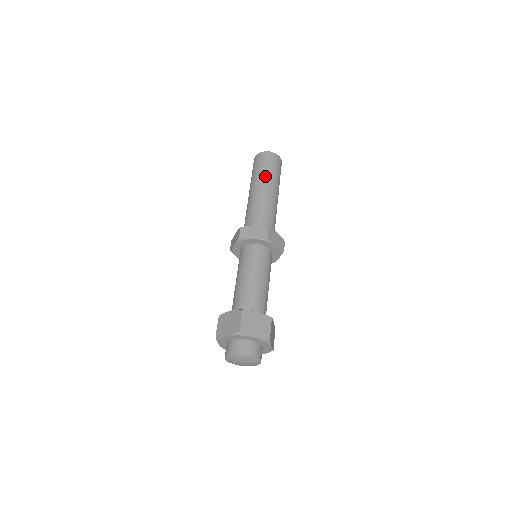
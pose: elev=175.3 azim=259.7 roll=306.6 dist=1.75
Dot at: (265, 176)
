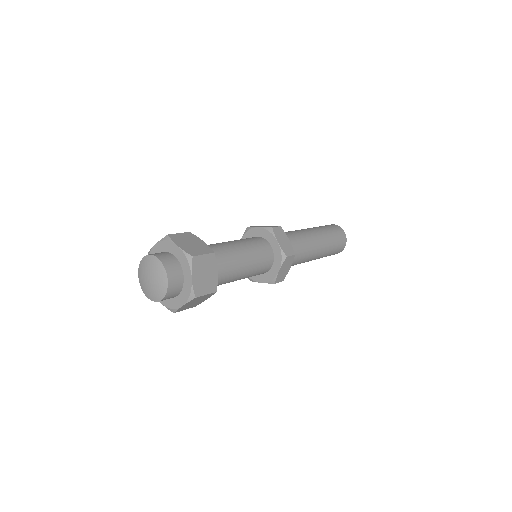
Dot at: (316, 227)
